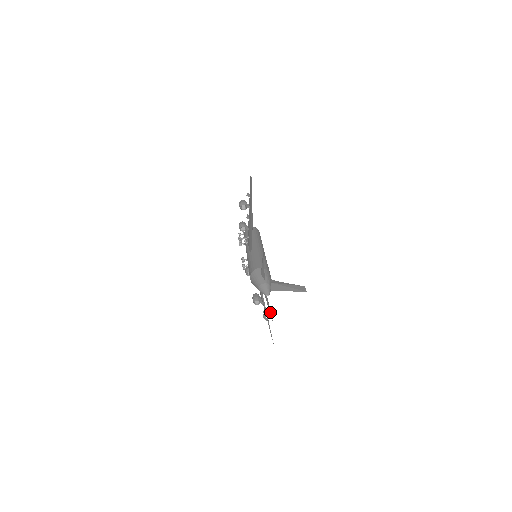
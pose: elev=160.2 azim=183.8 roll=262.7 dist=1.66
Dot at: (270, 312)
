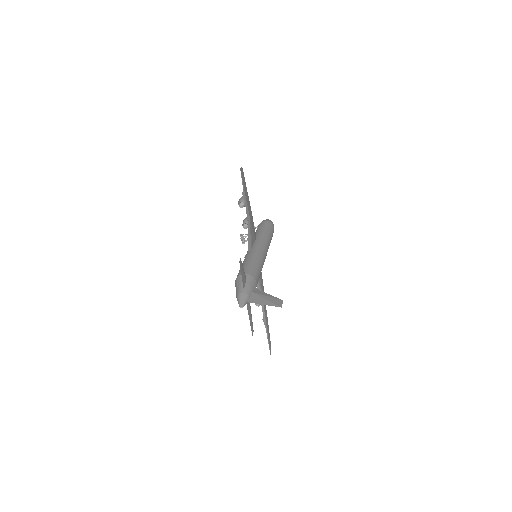
Dot at: (250, 322)
